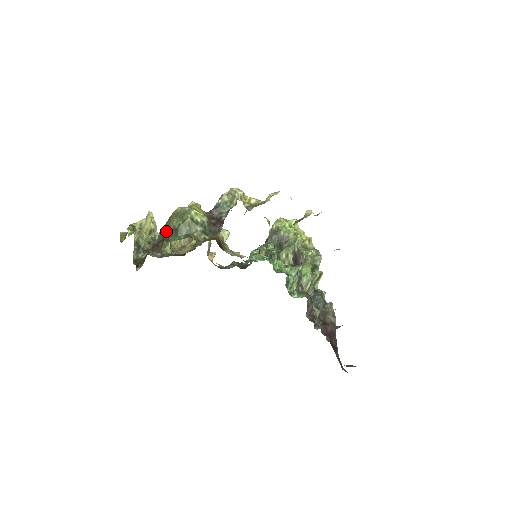
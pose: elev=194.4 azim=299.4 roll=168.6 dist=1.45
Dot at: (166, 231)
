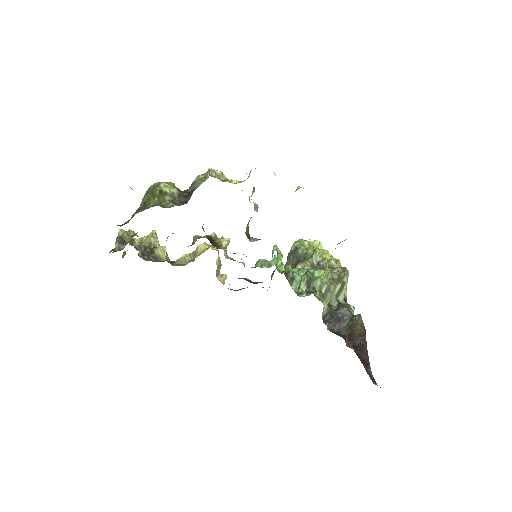
Dot at: occluded
